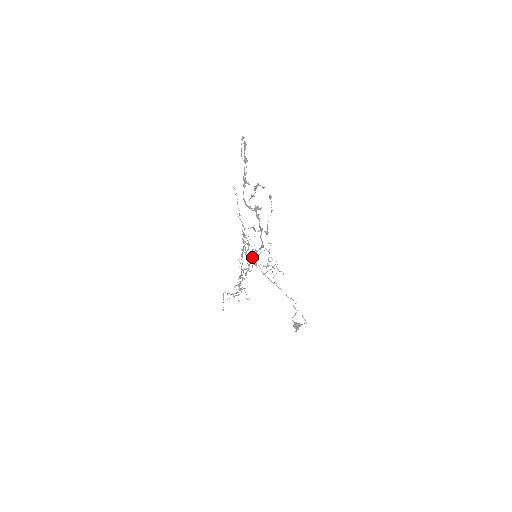
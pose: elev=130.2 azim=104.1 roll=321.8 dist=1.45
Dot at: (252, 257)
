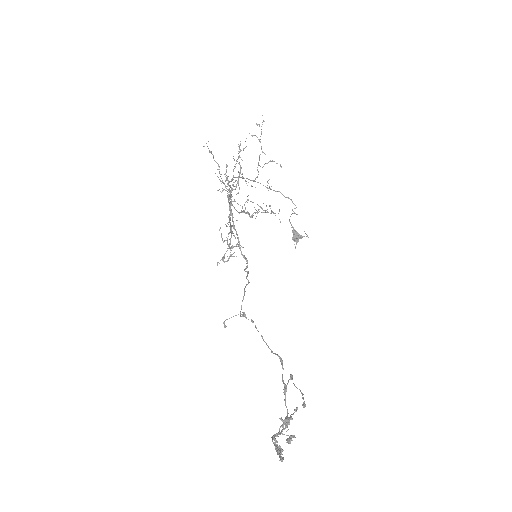
Dot at: occluded
